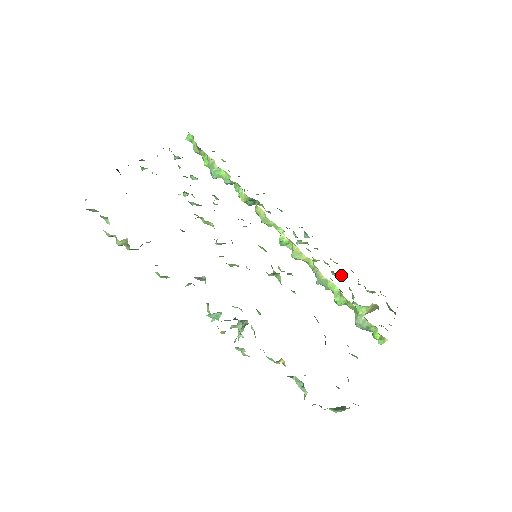
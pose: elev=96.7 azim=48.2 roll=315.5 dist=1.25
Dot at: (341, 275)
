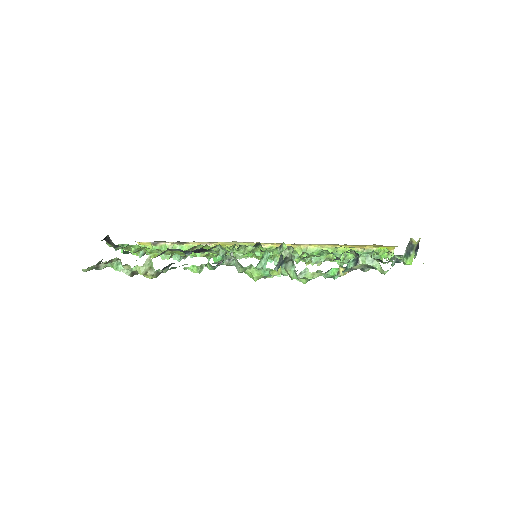
Dot at: occluded
